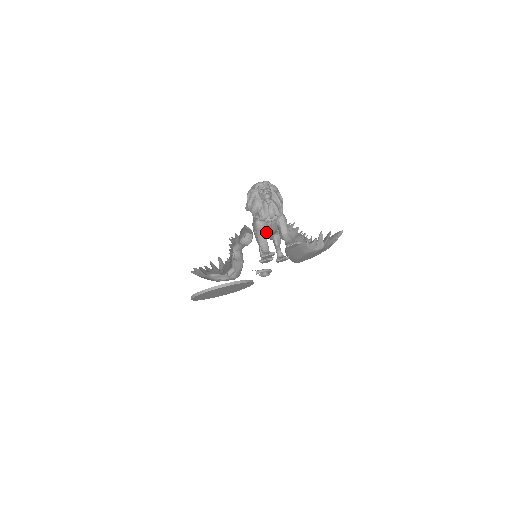
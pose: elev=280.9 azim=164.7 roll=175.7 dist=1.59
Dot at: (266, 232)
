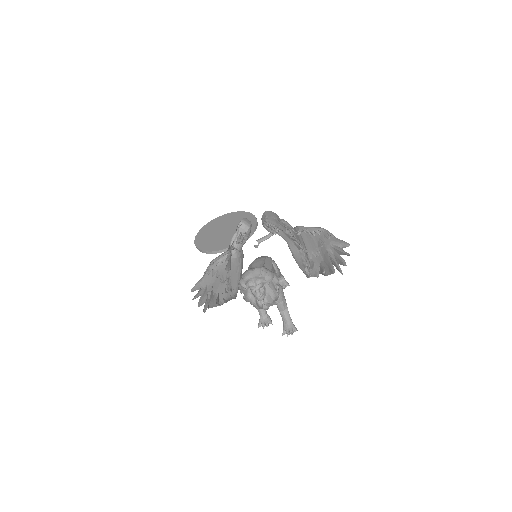
Dot at: occluded
